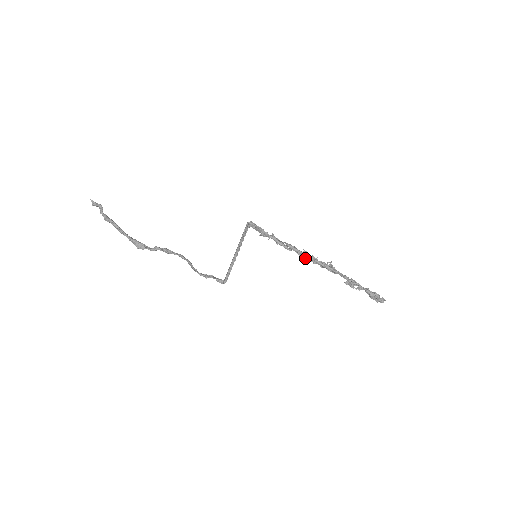
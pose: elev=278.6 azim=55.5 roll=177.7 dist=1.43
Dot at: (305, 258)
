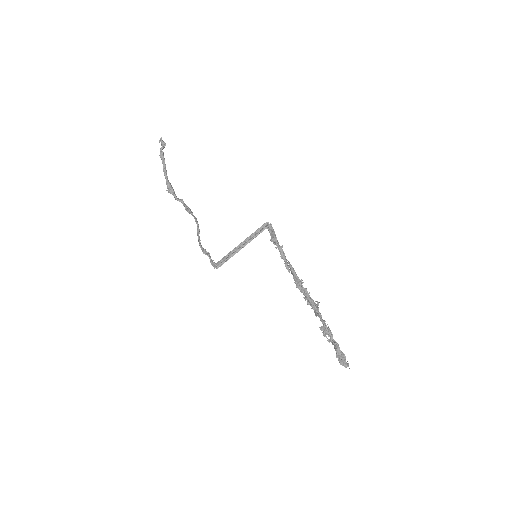
Dot at: (298, 285)
